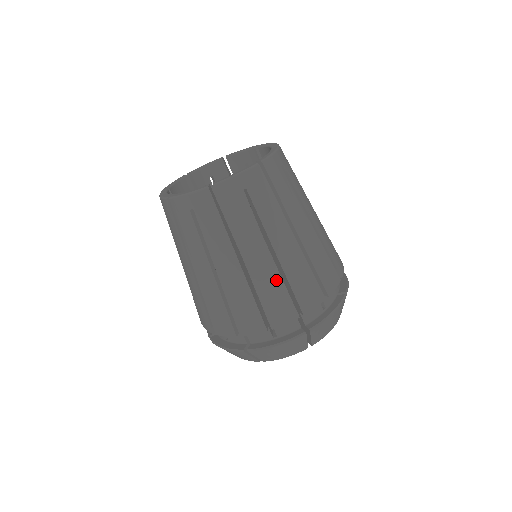
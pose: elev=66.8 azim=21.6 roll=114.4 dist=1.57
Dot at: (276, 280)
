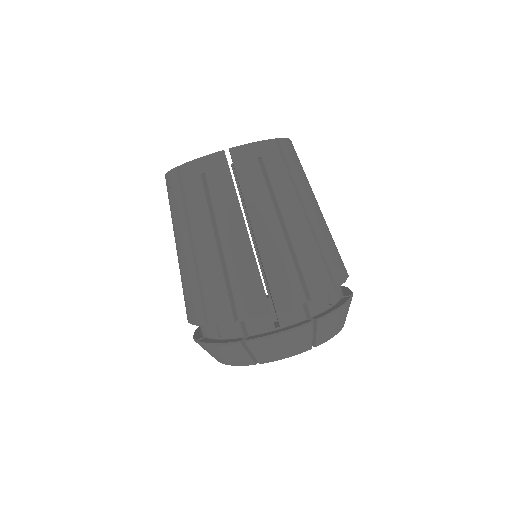
Dot at: (218, 274)
